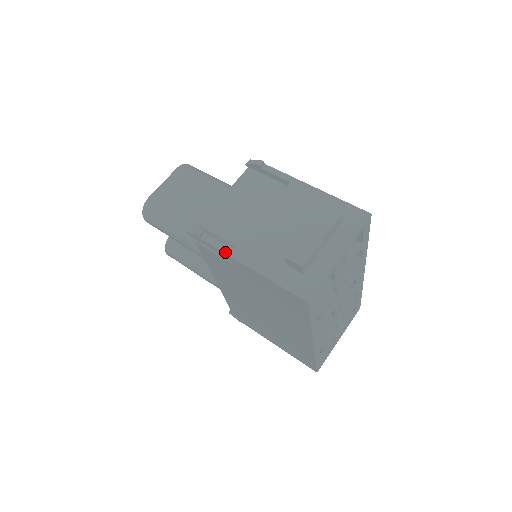
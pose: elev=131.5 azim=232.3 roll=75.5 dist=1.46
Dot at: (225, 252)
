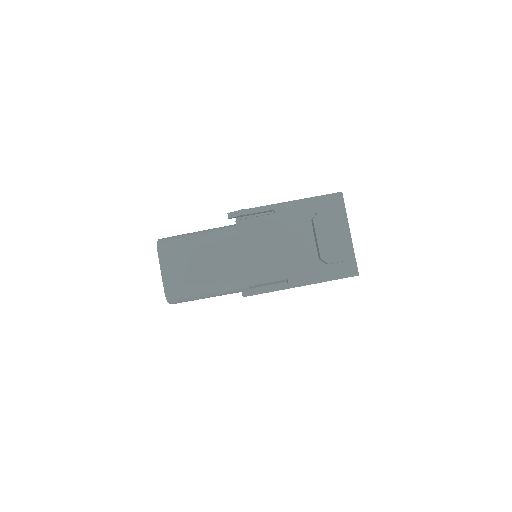
Dot at: occluded
